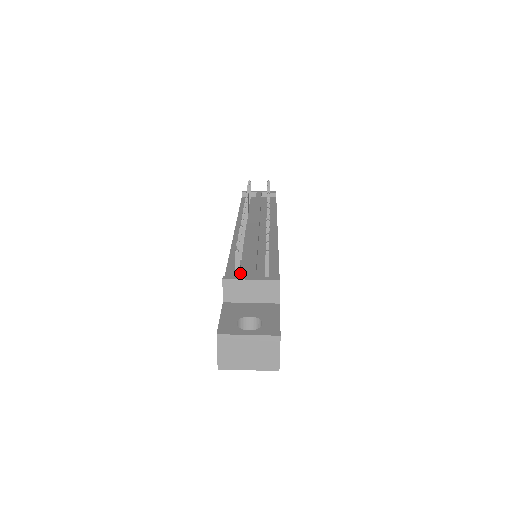
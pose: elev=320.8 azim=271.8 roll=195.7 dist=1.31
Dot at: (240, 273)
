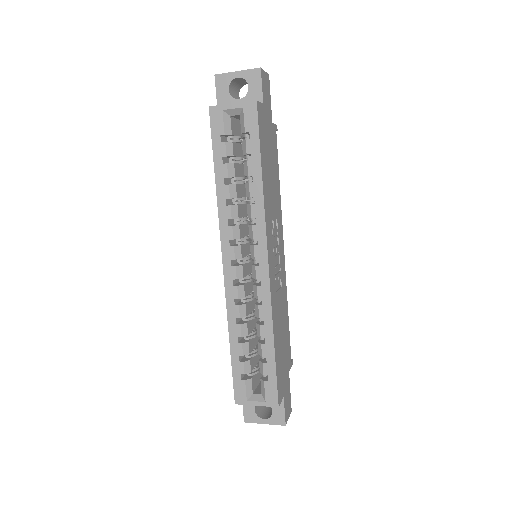
Dot at: occluded
